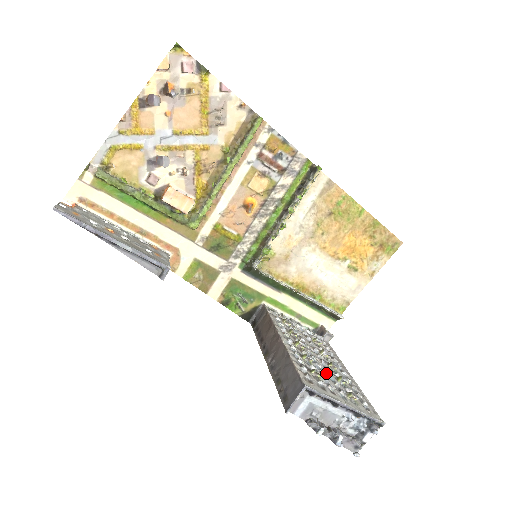
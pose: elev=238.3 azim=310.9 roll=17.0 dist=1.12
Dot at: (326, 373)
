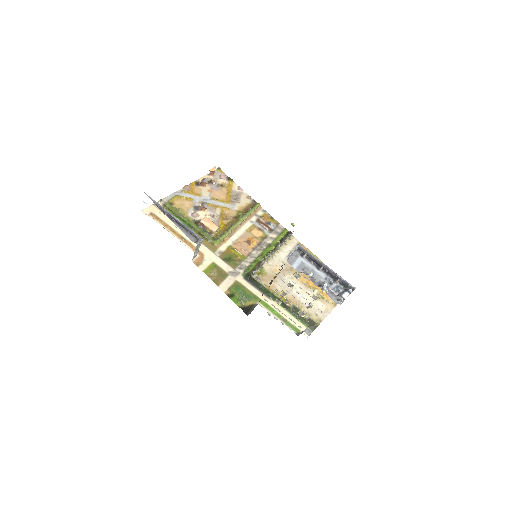
Dot at: occluded
